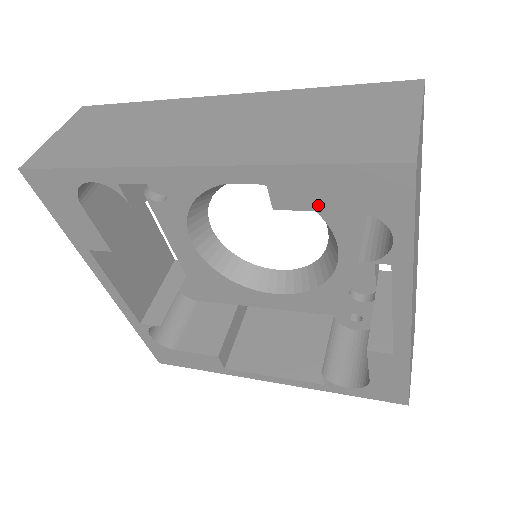
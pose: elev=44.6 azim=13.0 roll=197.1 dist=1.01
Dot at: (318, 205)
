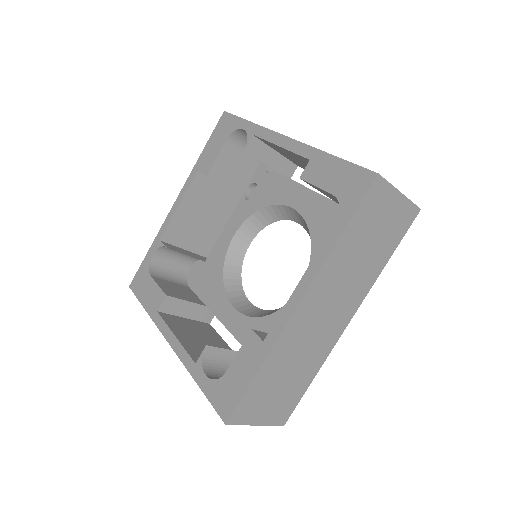
Dot at: (320, 183)
